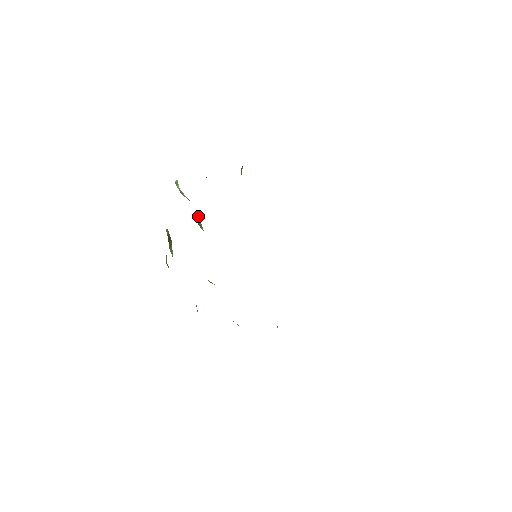
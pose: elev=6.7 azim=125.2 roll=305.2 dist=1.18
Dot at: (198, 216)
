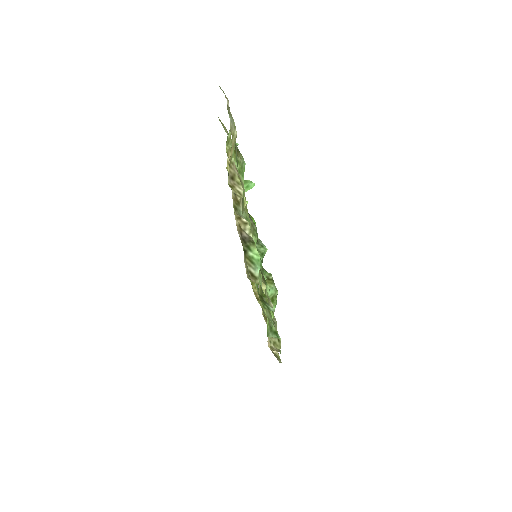
Dot at: (265, 247)
